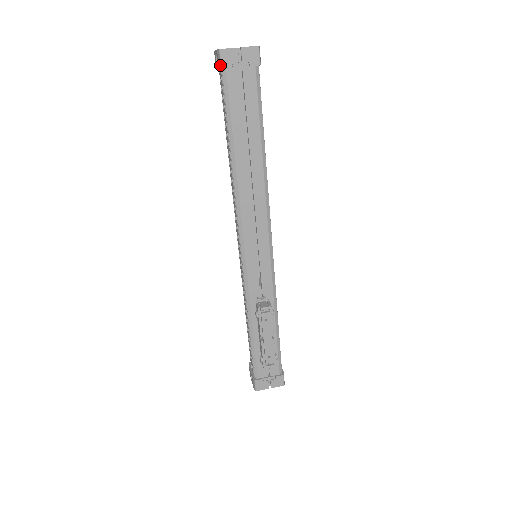
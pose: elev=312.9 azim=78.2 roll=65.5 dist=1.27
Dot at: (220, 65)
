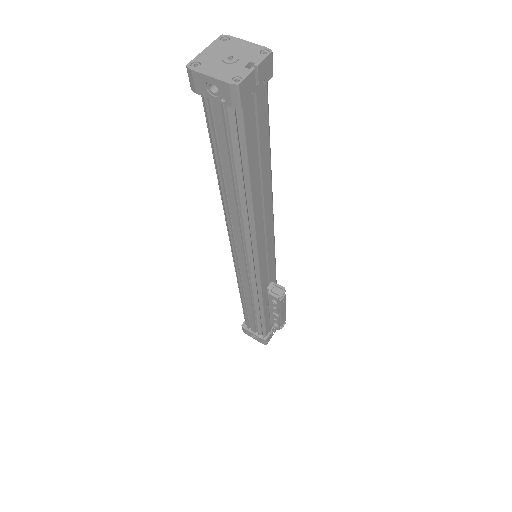
Dot at: (238, 104)
